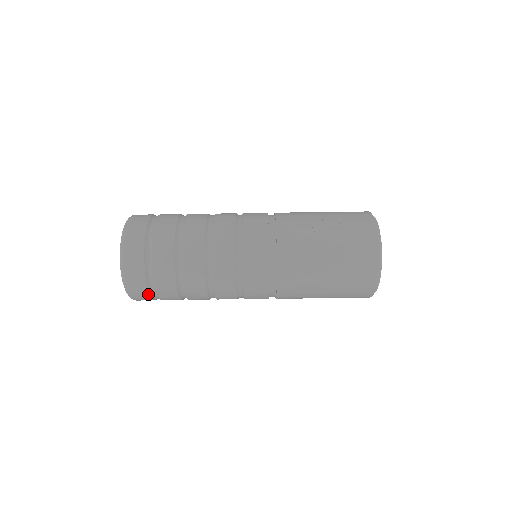
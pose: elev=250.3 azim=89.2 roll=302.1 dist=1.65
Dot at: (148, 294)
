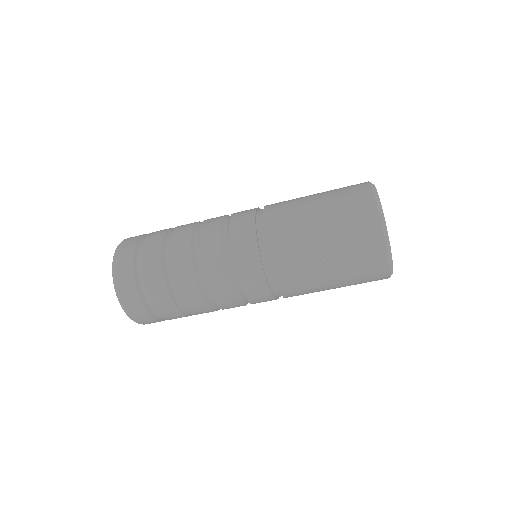
Dot at: occluded
